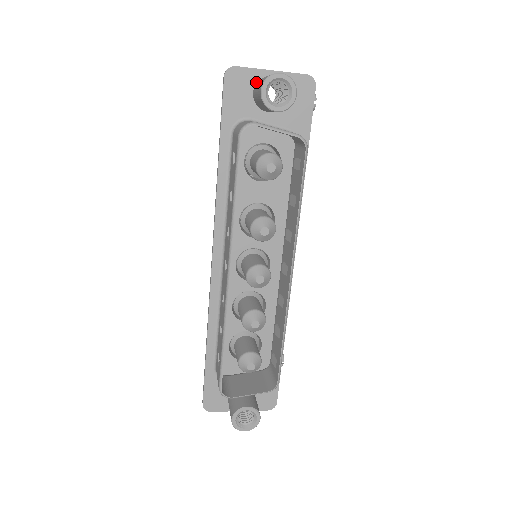
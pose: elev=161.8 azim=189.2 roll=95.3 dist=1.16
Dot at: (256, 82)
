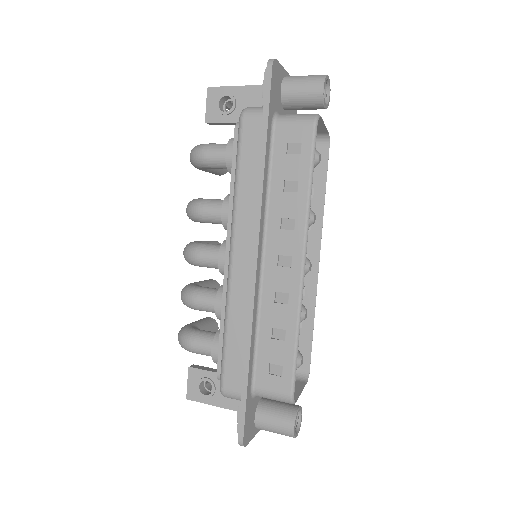
Dot at: (282, 79)
